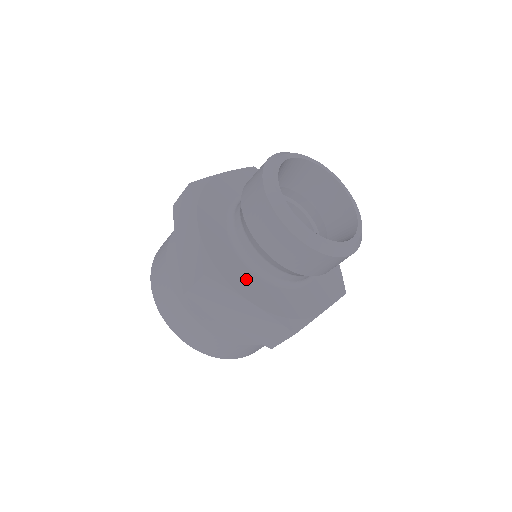
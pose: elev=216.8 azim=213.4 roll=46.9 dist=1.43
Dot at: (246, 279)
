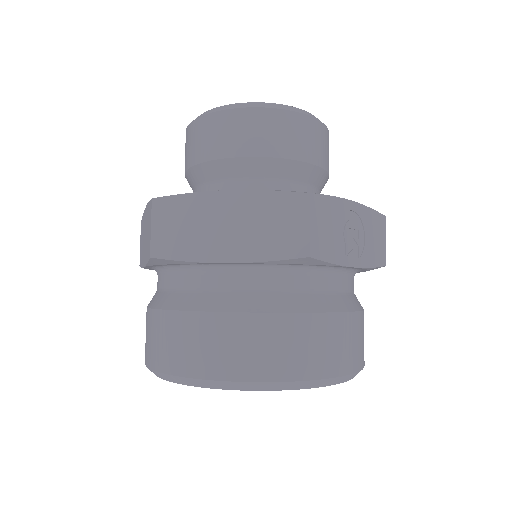
Dot at: occluded
